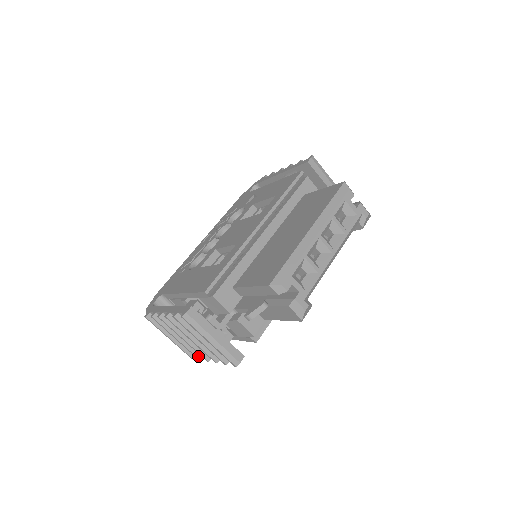
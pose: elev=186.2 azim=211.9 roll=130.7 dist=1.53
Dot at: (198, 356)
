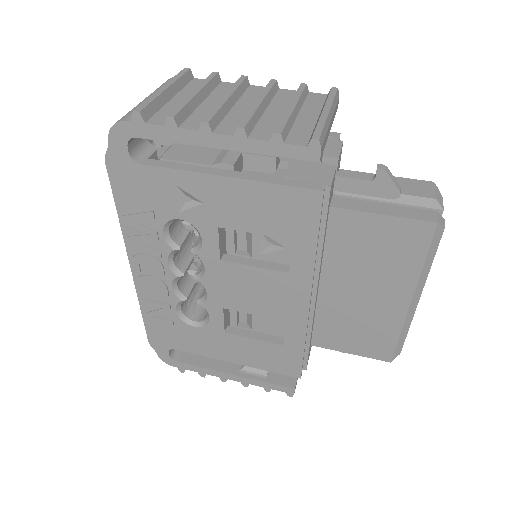
Dot at: occluded
